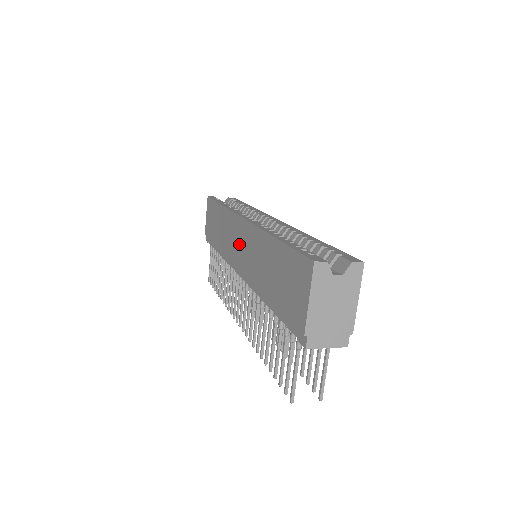
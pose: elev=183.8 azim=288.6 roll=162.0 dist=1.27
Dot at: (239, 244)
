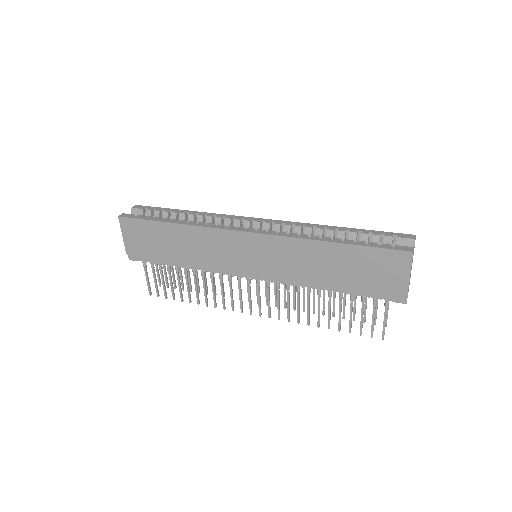
Dot at: (249, 254)
